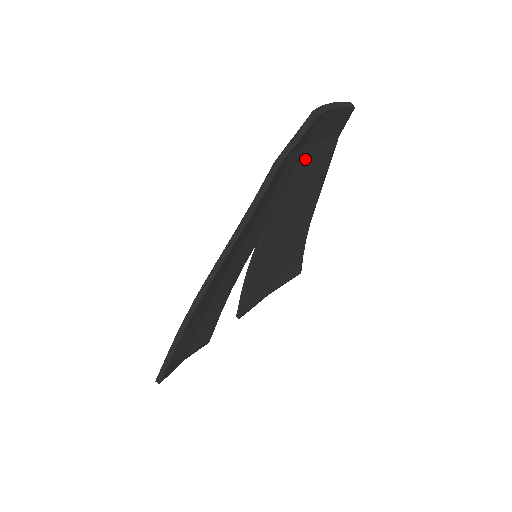
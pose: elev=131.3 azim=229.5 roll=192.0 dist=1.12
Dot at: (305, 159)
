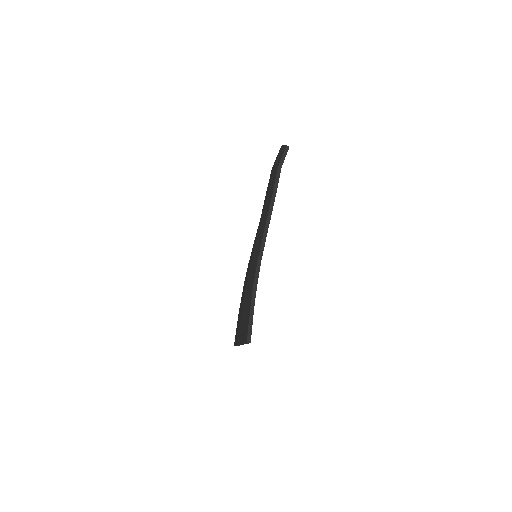
Dot at: occluded
